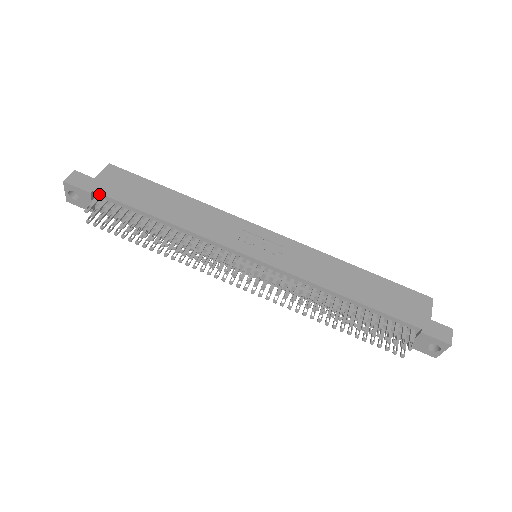
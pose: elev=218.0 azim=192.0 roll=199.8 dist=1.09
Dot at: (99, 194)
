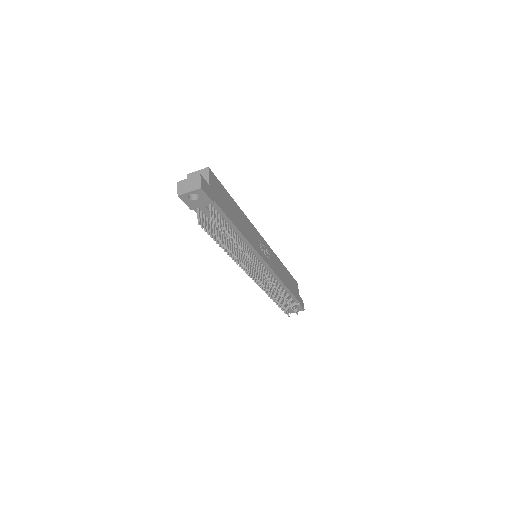
Dot at: (215, 203)
